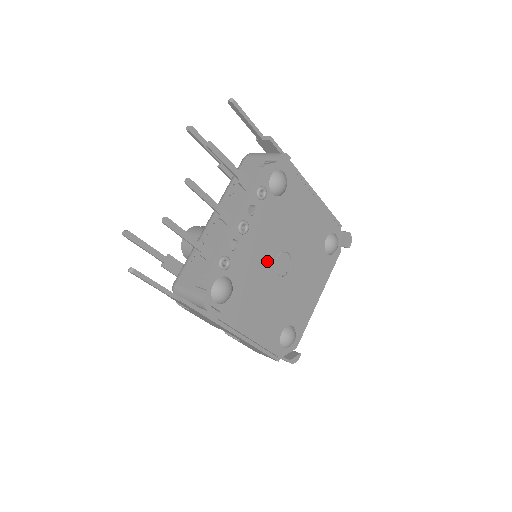
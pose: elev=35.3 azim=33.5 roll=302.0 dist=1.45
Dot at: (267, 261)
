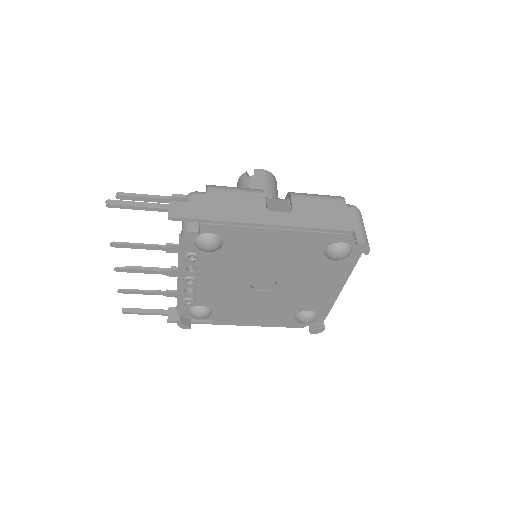
Dot at: (239, 287)
